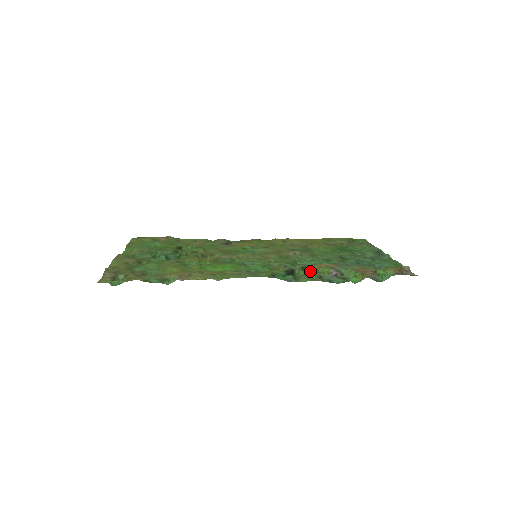
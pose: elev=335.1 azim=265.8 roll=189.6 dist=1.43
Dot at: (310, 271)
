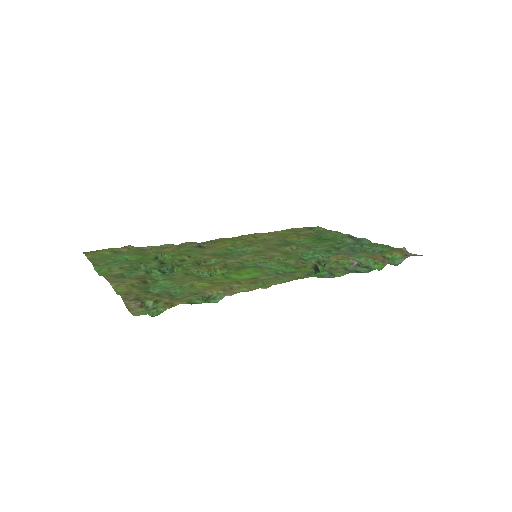
Dot at: (334, 264)
